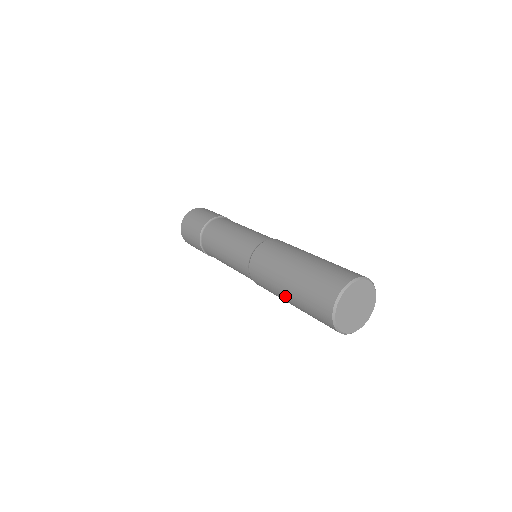
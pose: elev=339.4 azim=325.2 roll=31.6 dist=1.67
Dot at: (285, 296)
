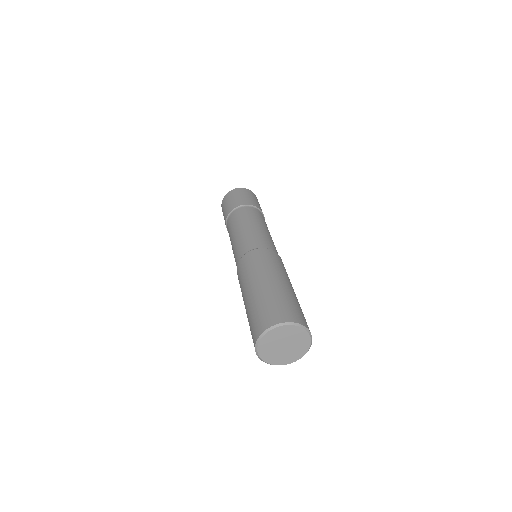
Dot at: occluded
